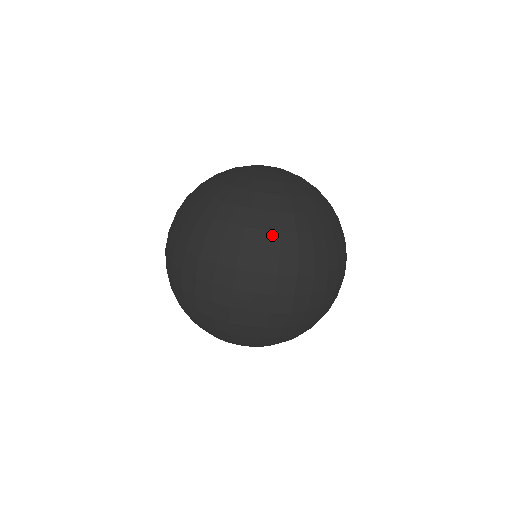
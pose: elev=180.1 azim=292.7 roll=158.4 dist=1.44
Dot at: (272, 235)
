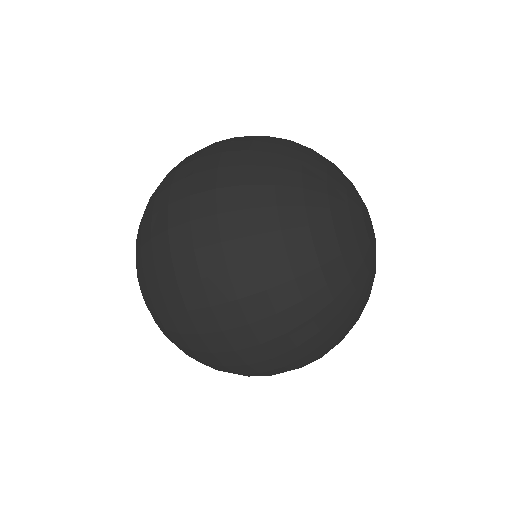
Dot at: (334, 346)
